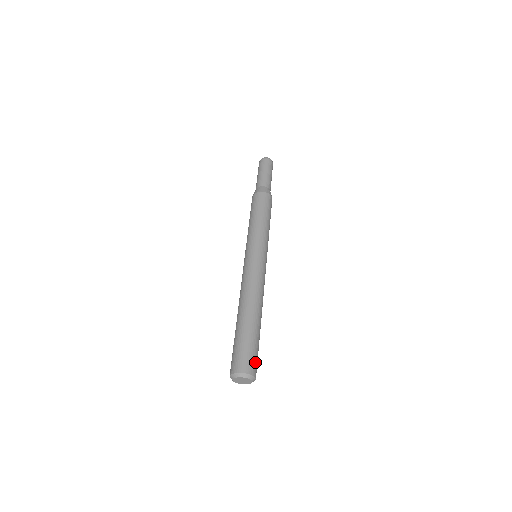
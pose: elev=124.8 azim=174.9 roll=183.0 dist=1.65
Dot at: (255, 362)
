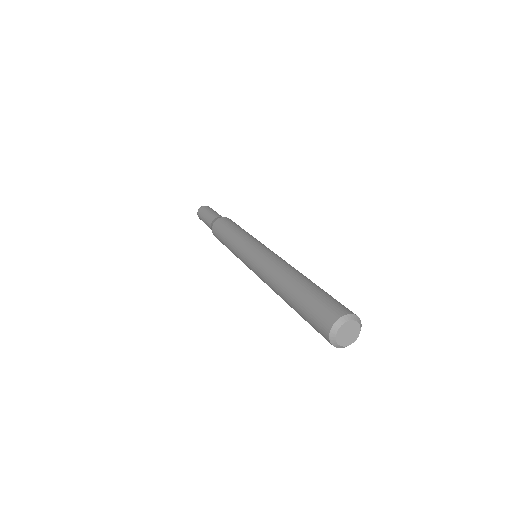
Dot at: occluded
